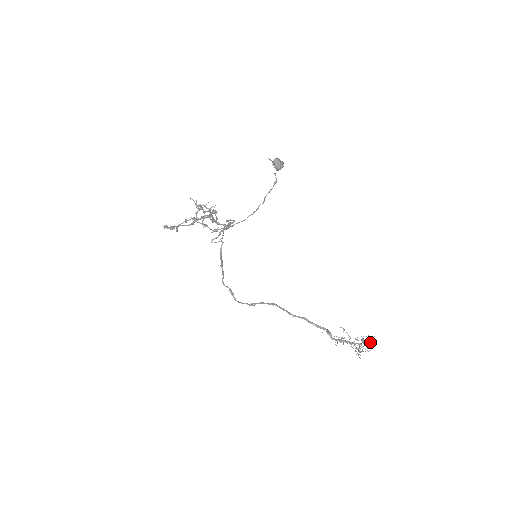
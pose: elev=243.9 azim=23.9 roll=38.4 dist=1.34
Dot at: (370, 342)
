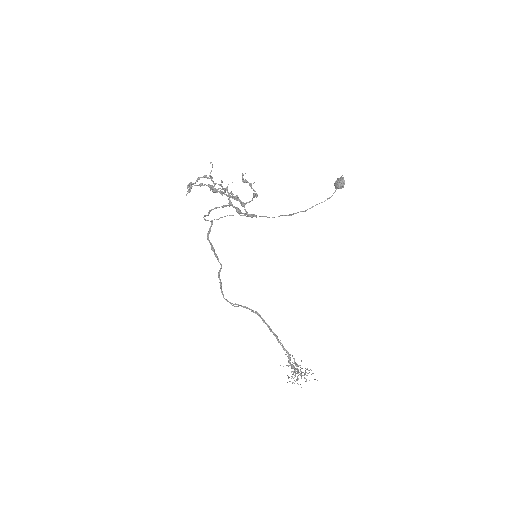
Dot at: (311, 374)
